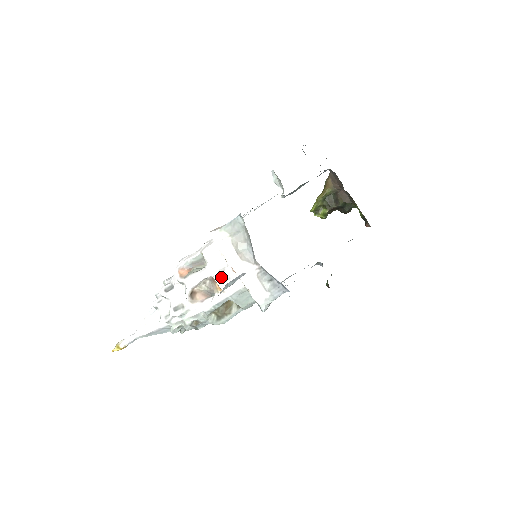
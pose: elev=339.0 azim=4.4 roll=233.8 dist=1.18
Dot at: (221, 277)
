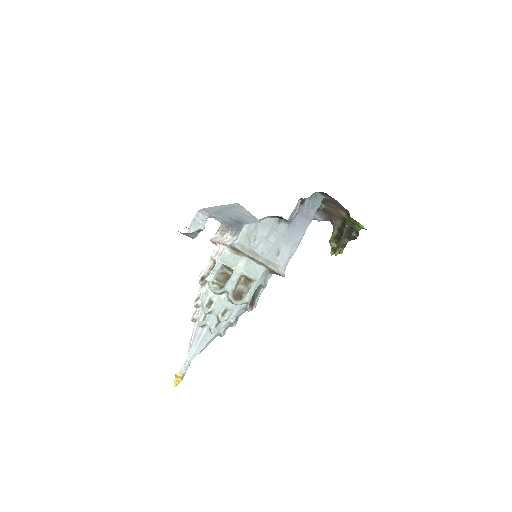
Dot at: (215, 255)
